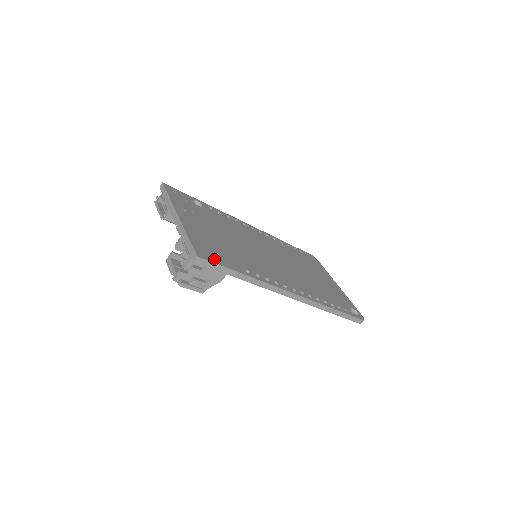
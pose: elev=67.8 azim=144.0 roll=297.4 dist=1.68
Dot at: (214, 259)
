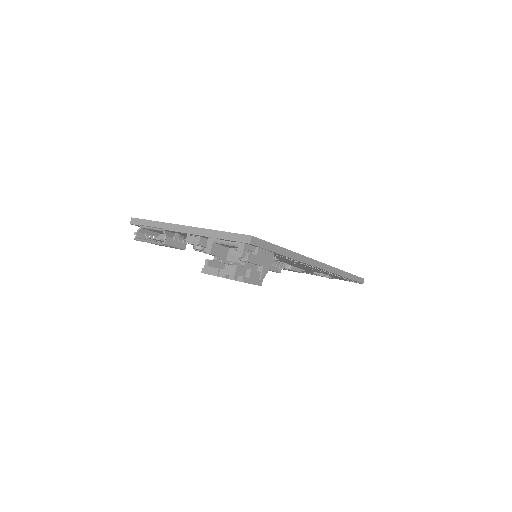
Dot at: occluded
